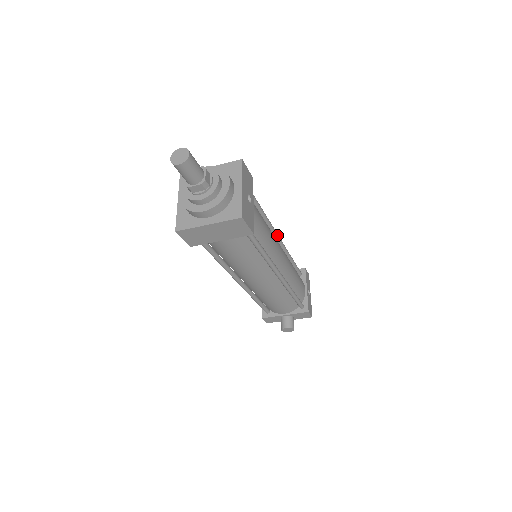
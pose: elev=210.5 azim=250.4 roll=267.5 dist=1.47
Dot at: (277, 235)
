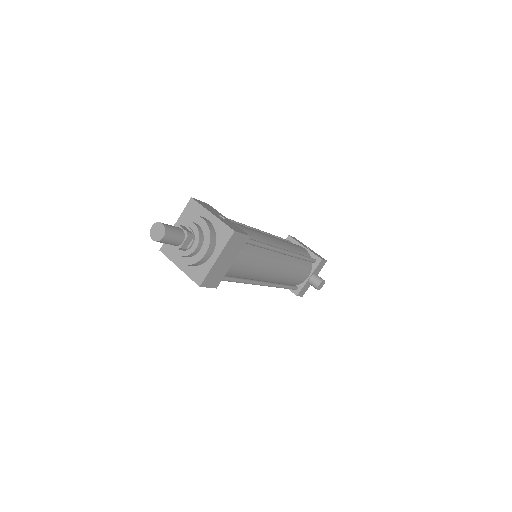
Dot at: (254, 229)
